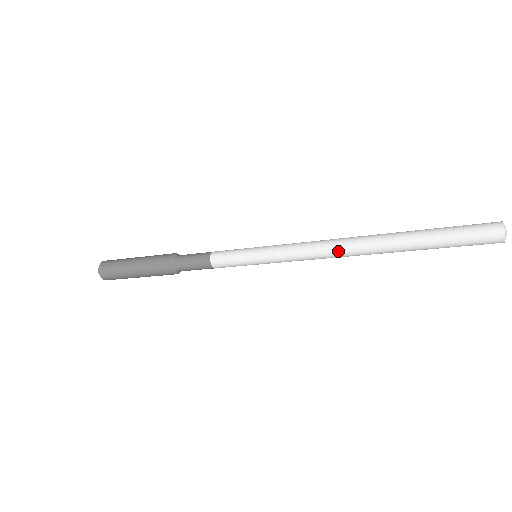
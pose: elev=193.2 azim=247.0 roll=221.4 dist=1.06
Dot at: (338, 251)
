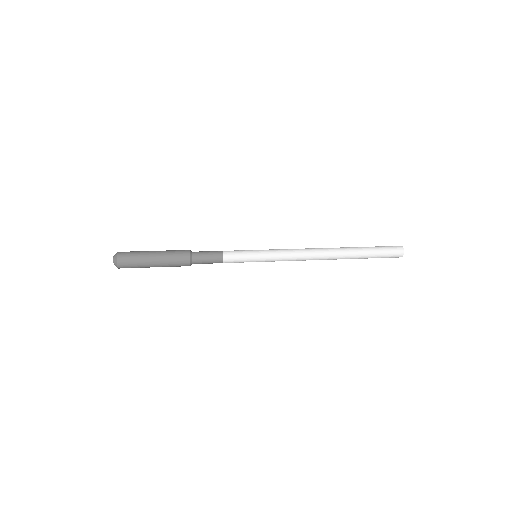
Dot at: occluded
